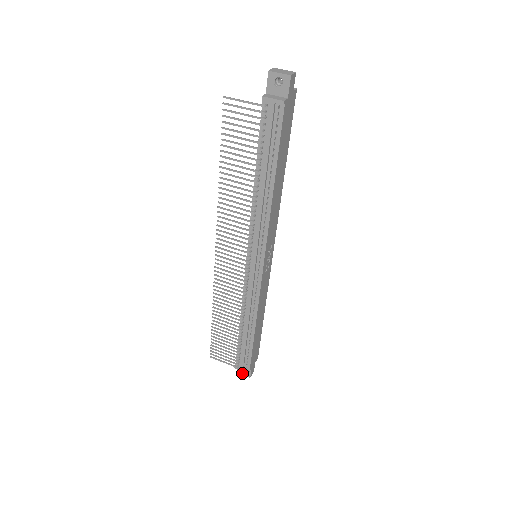
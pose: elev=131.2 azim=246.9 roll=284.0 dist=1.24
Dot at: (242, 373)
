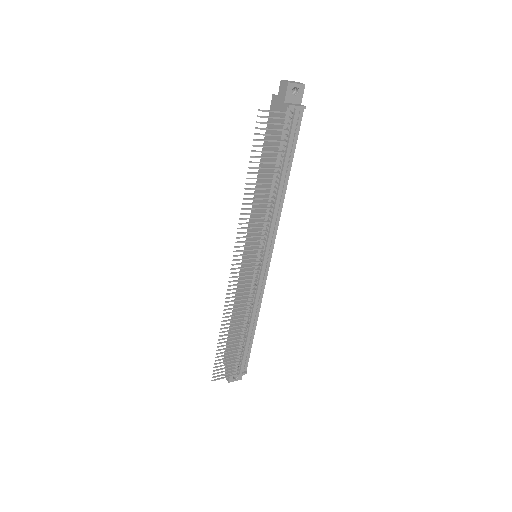
Dot at: (234, 380)
